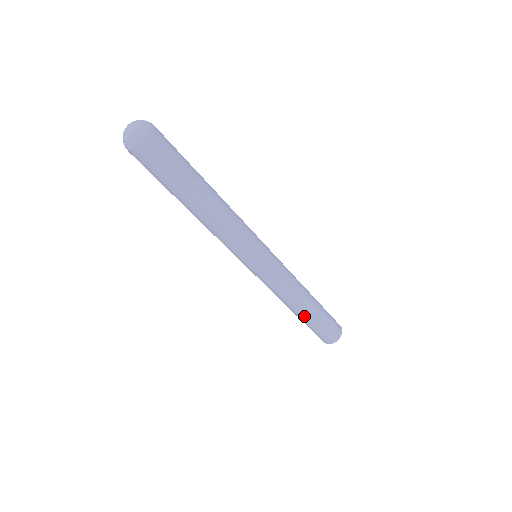
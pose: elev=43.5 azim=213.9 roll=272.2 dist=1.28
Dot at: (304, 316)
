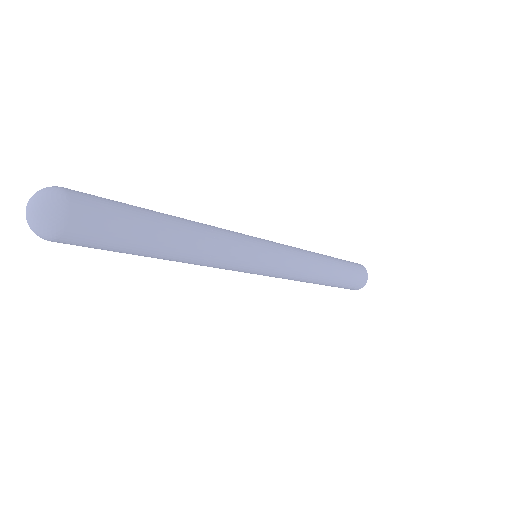
Dot at: (326, 283)
